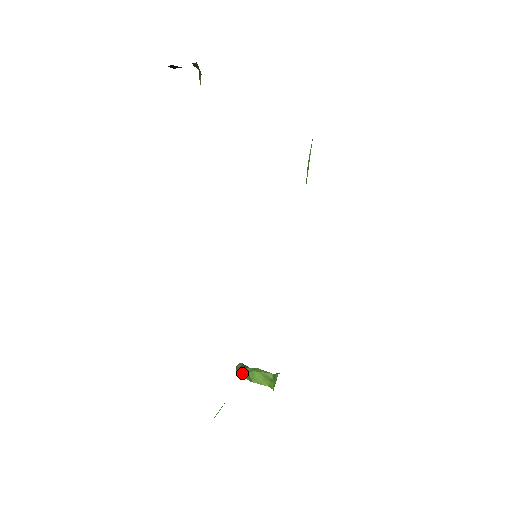
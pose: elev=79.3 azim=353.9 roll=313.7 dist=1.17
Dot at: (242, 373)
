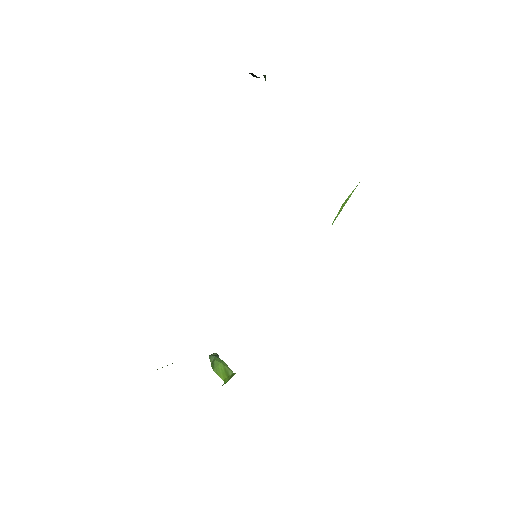
Dot at: (211, 360)
